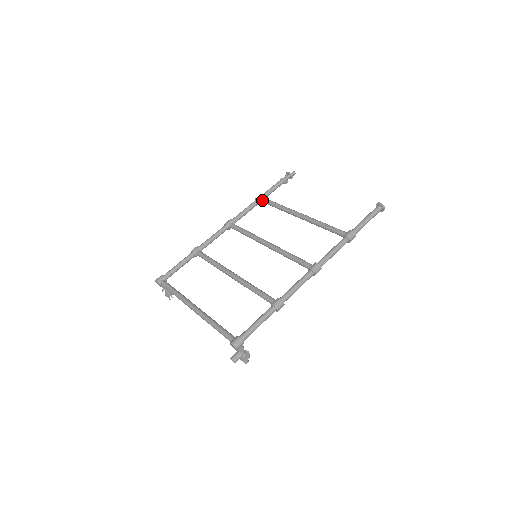
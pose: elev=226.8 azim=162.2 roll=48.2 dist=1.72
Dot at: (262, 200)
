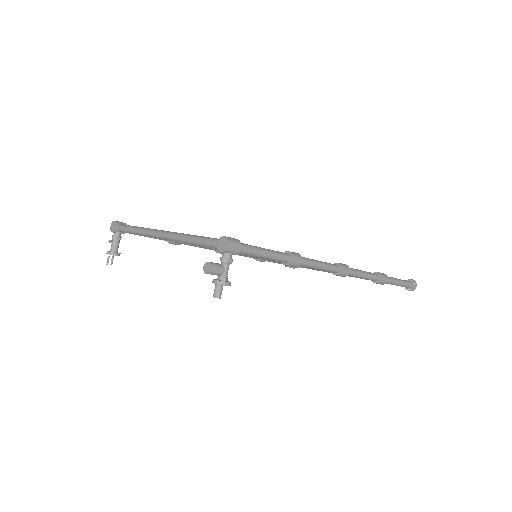
Dot at: occluded
